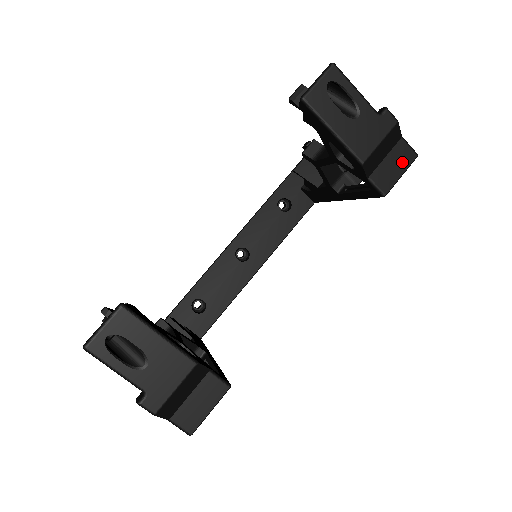
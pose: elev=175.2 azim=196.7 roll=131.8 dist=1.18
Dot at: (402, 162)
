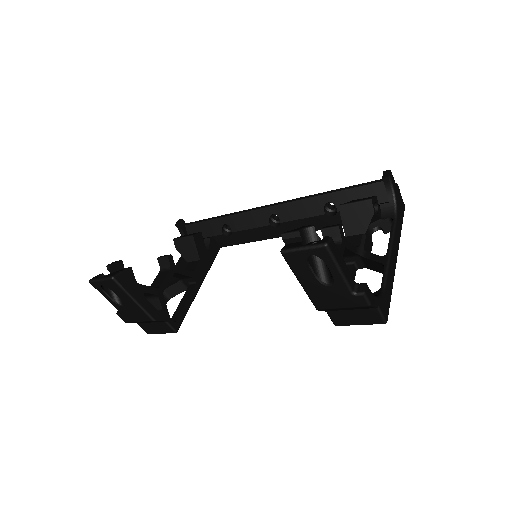
Dot at: (366, 319)
